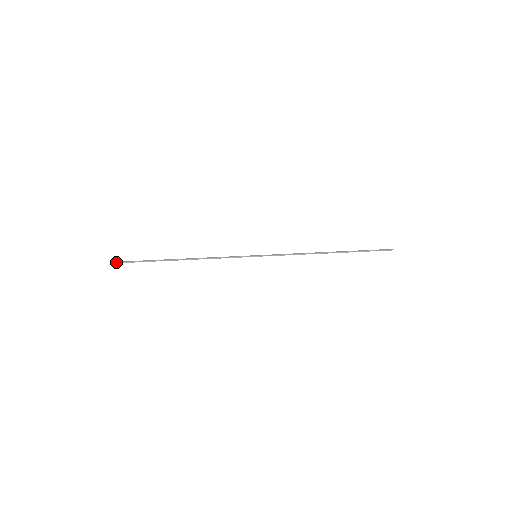
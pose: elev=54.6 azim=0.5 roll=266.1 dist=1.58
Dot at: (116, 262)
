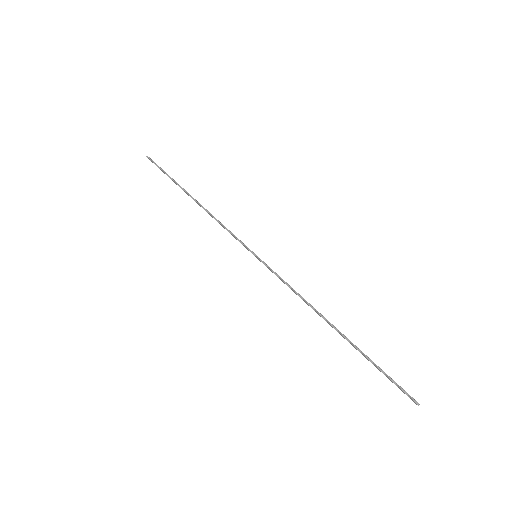
Dot at: (149, 157)
